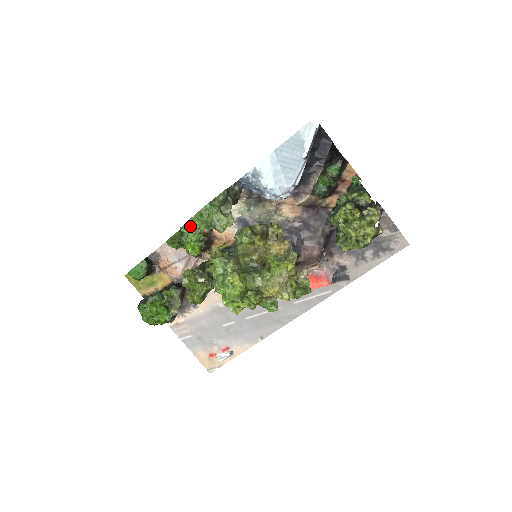
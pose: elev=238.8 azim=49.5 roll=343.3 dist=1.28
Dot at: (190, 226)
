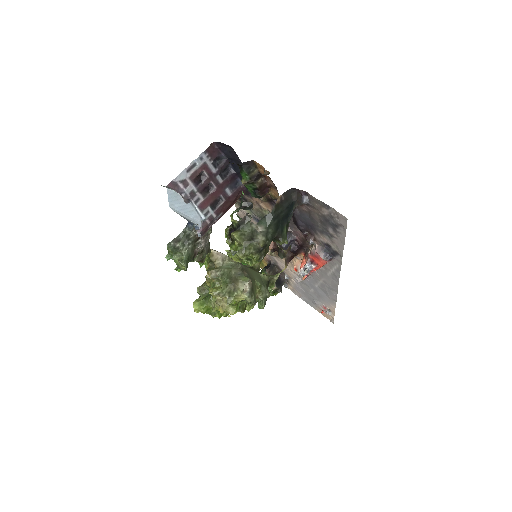
Dot at: occluded
